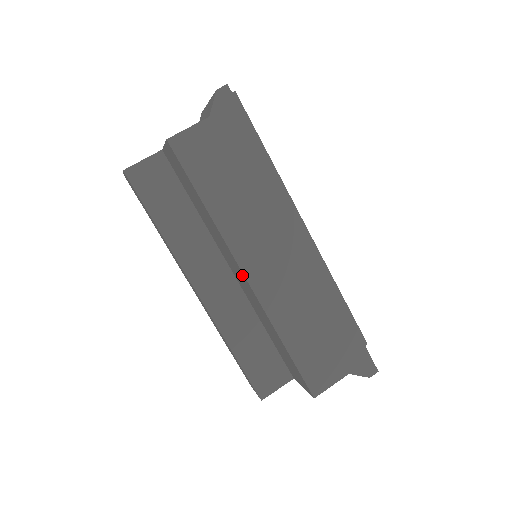
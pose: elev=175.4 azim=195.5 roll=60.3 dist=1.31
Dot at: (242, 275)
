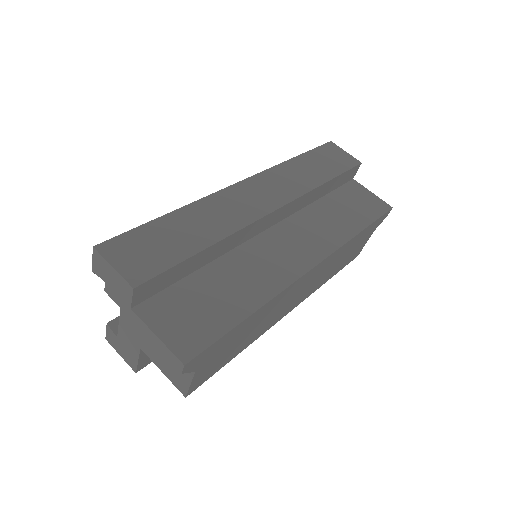
Dot at: occluded
